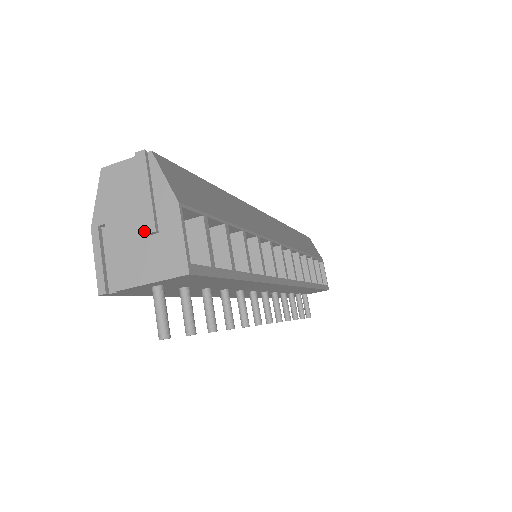
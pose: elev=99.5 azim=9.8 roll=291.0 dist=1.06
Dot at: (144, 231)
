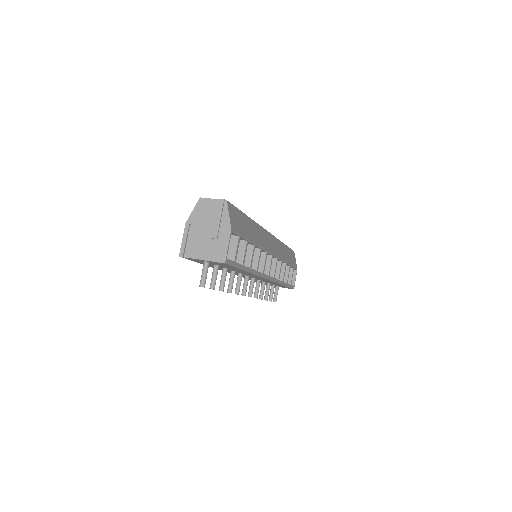
Dot at: (211, 236)
